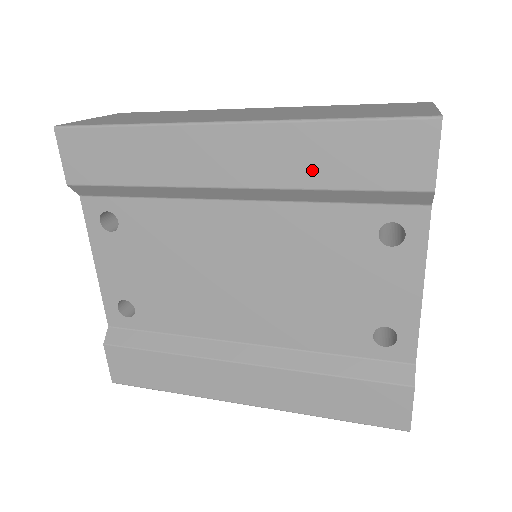
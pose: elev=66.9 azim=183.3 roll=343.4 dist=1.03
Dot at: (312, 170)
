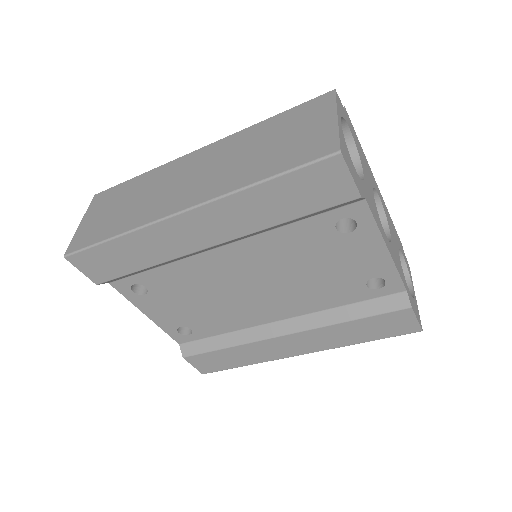
Dot at: (264, 216)
